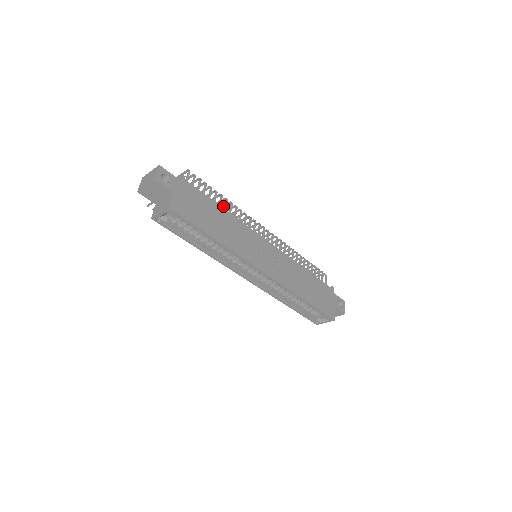
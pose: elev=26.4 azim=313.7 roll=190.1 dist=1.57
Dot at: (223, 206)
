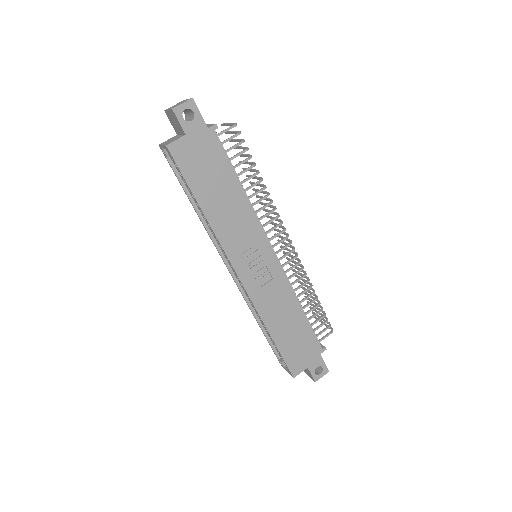
Dot at: (260, 185)
